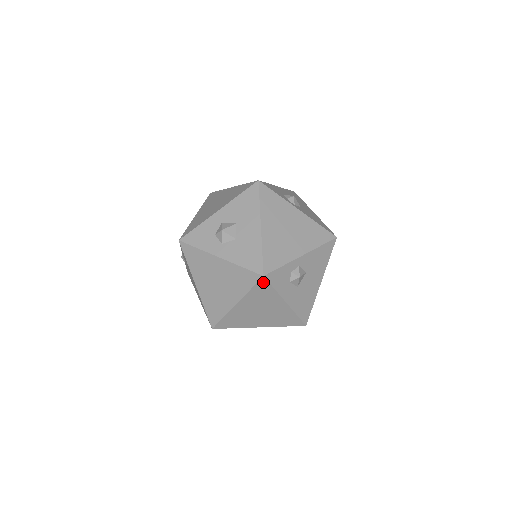
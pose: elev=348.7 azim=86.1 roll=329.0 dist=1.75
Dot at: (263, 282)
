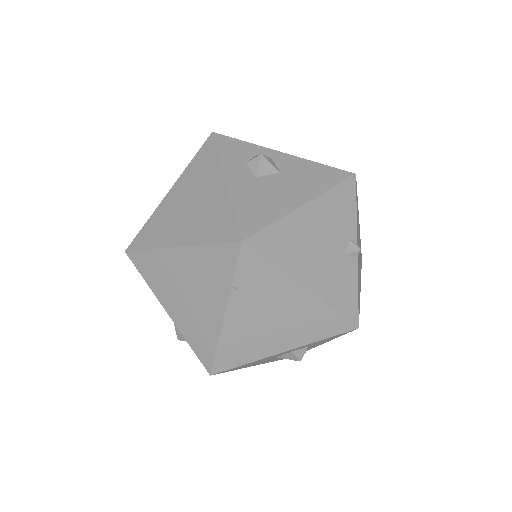
Dot at: (209, 143)
